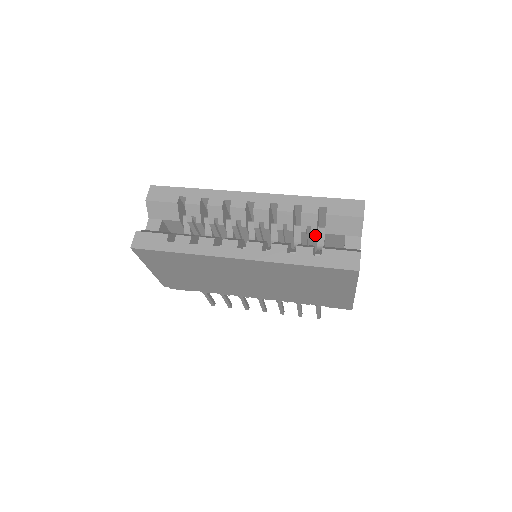
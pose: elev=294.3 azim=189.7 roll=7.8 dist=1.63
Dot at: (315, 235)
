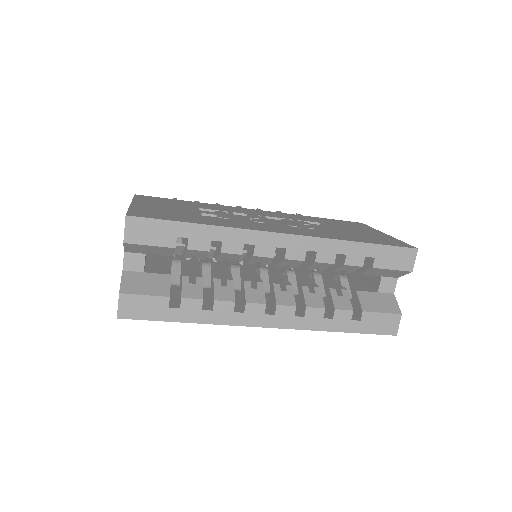
Dot at: occluded
